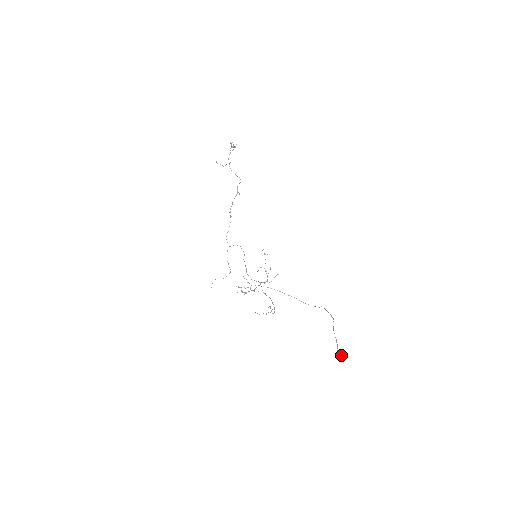
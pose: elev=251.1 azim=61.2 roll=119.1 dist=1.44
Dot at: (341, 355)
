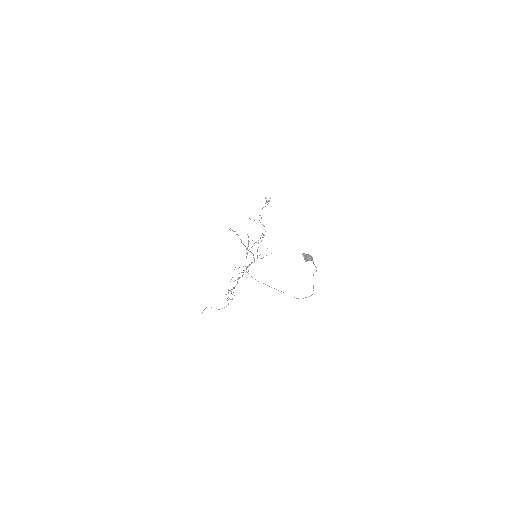
Dot at: (310, 256)
